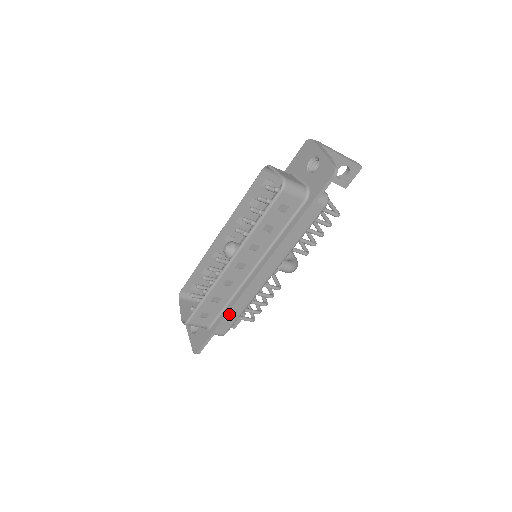
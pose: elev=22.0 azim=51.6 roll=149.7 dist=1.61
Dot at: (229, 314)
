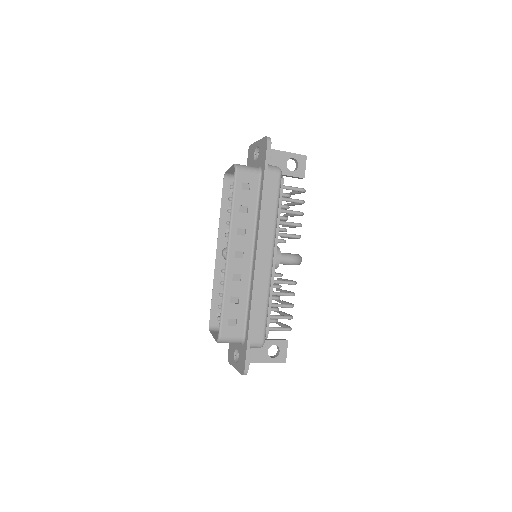
Dot at: (253, 310)
